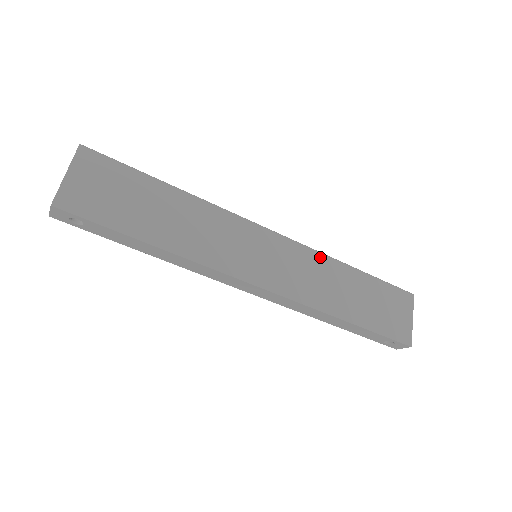
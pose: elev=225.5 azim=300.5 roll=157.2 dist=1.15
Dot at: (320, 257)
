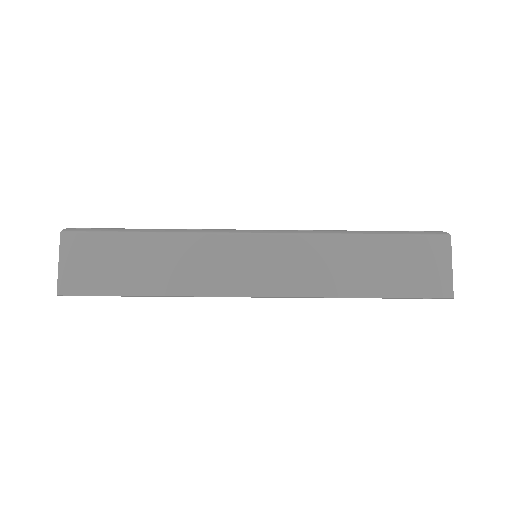
Dot at: (316, 239)
